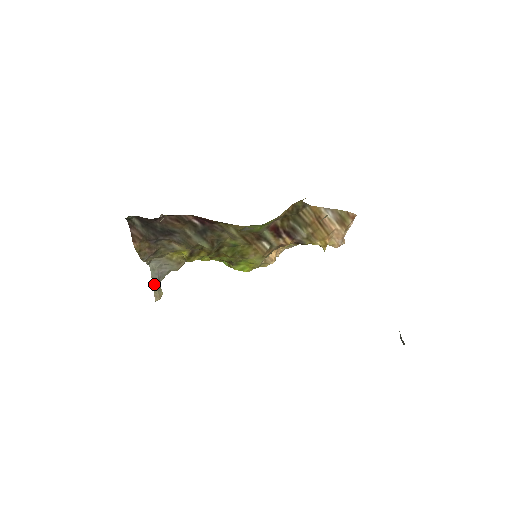
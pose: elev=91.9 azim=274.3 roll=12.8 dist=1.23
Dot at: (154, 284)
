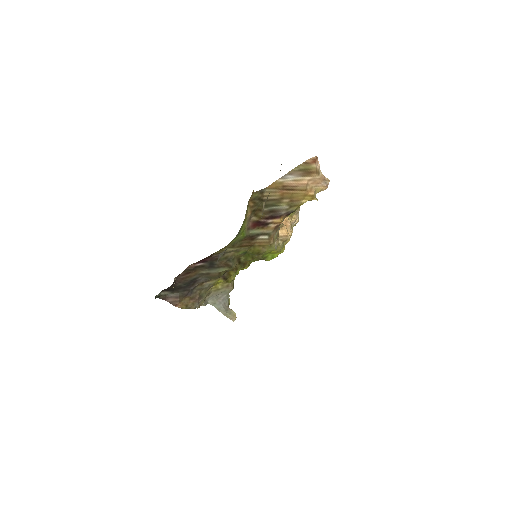
Dot at: (223, 312)
